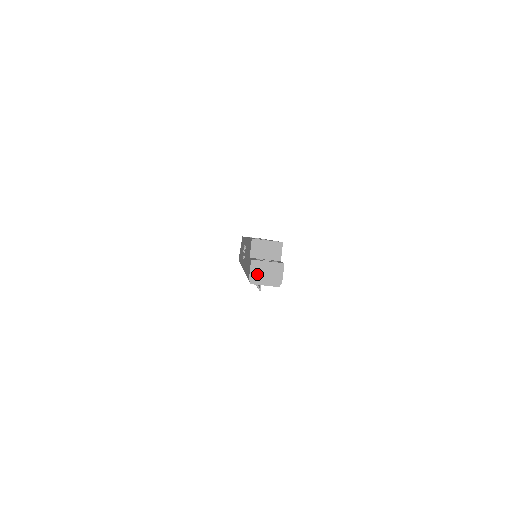
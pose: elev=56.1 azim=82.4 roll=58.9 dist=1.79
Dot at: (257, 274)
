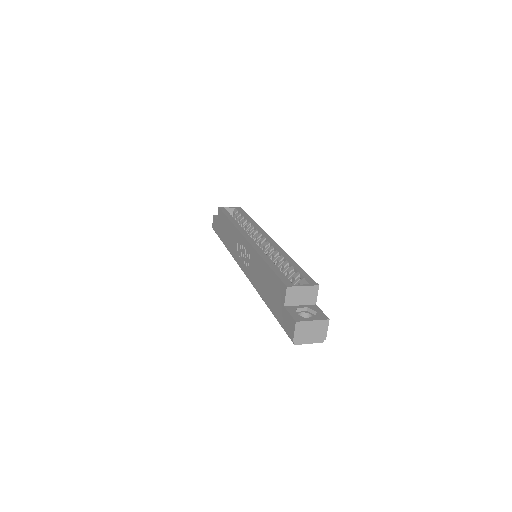
Dot at: (301, 334)
